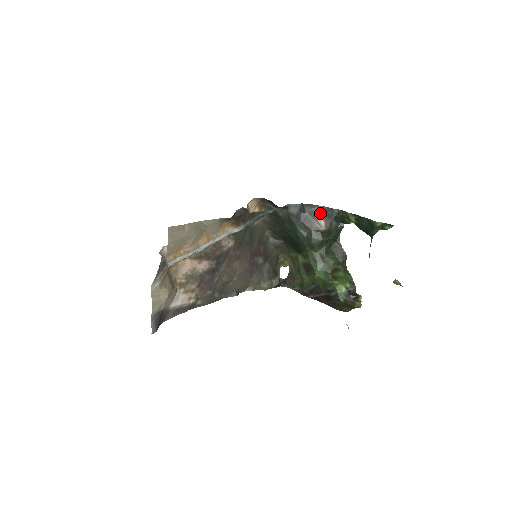
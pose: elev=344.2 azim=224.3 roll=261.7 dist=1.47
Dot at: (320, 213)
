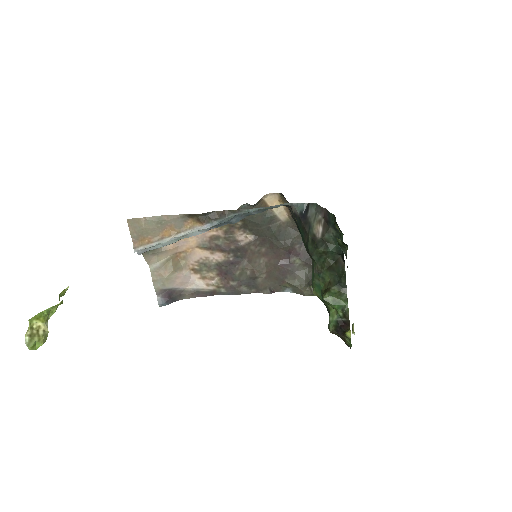
Dot at: (321, 216)
